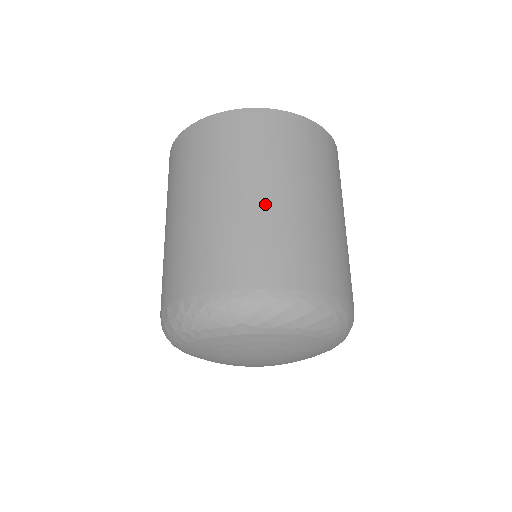
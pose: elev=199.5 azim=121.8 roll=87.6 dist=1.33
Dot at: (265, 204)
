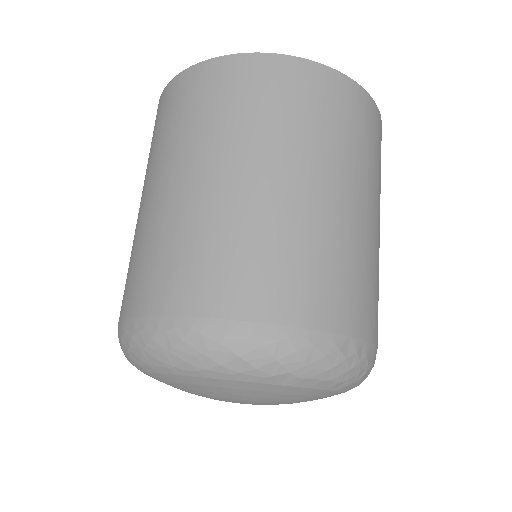
Dot at: (152, 205)
